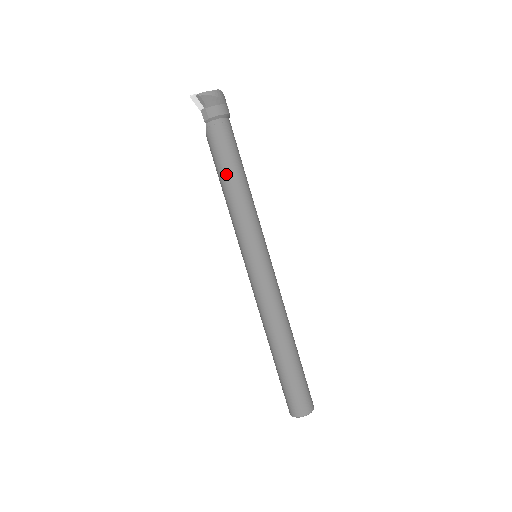
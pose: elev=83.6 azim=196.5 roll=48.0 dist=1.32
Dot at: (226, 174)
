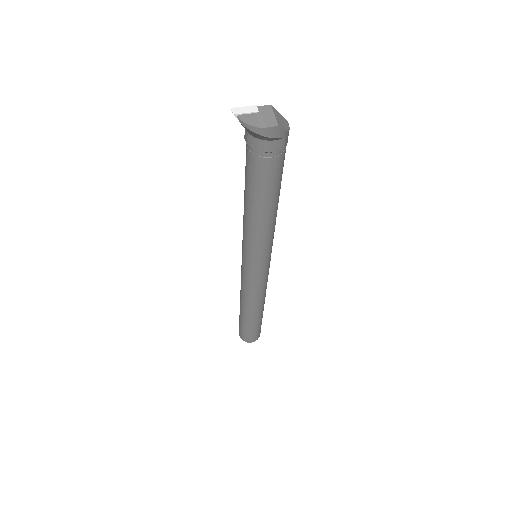
Dot at: (247, 199)
